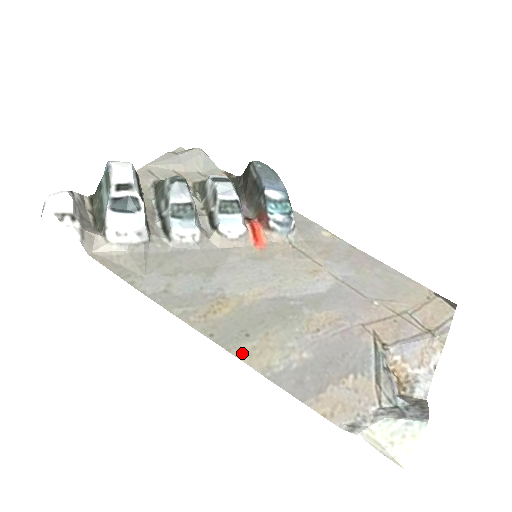
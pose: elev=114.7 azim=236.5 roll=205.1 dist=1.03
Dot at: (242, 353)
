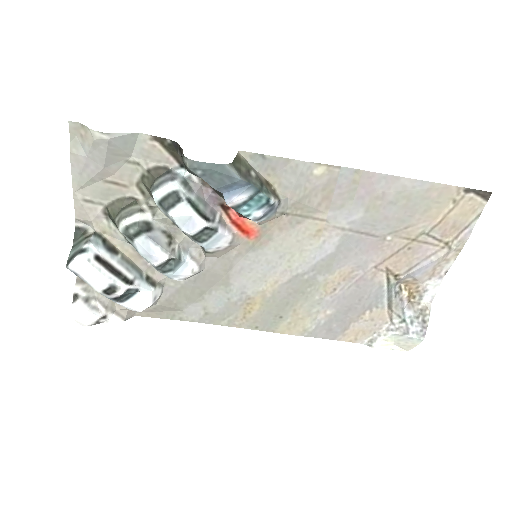
Dot at: (283, 330)
